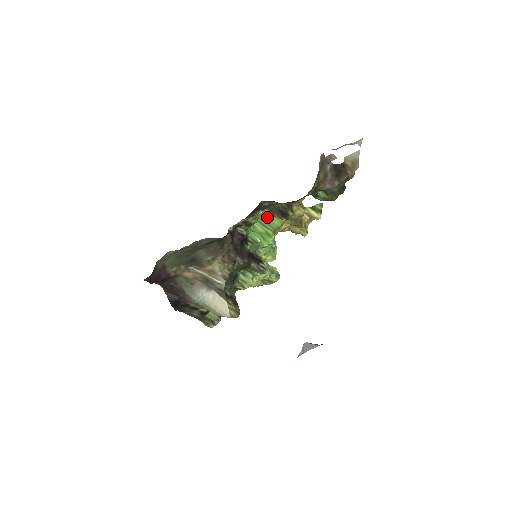
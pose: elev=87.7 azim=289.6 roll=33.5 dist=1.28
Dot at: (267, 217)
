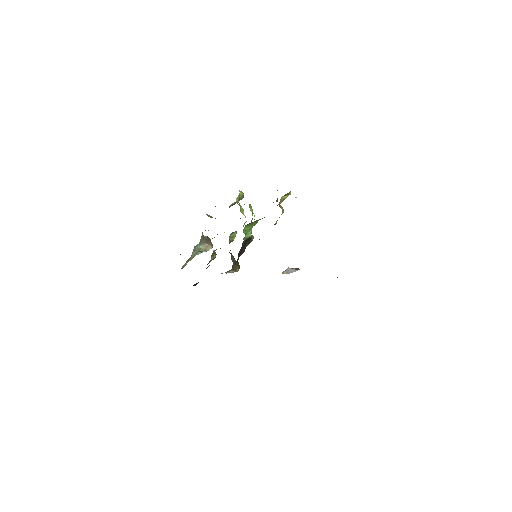
Dot at: occluded
